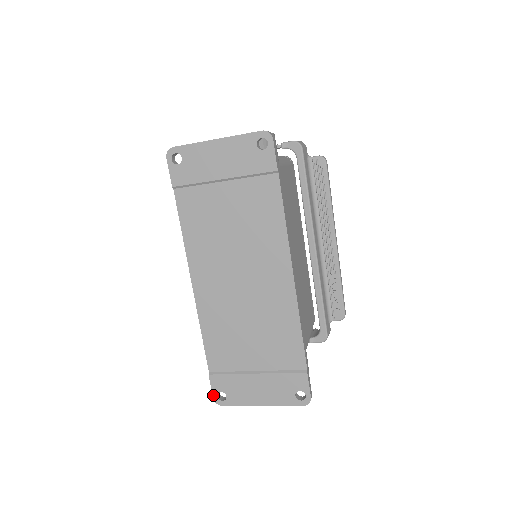
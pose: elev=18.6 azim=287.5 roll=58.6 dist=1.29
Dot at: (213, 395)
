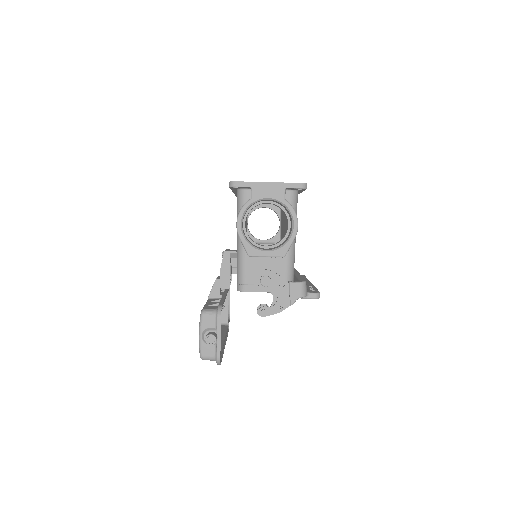
Dot at: occluded
